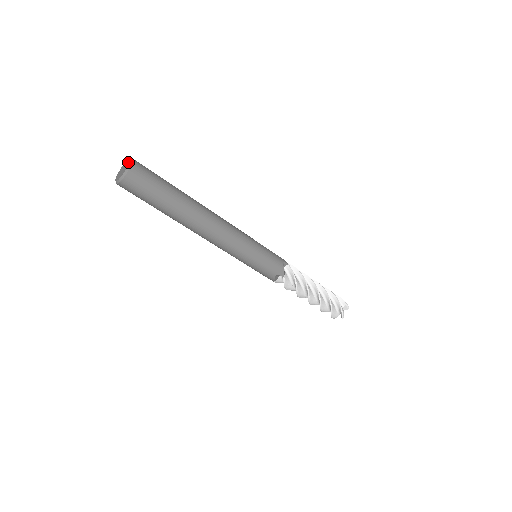
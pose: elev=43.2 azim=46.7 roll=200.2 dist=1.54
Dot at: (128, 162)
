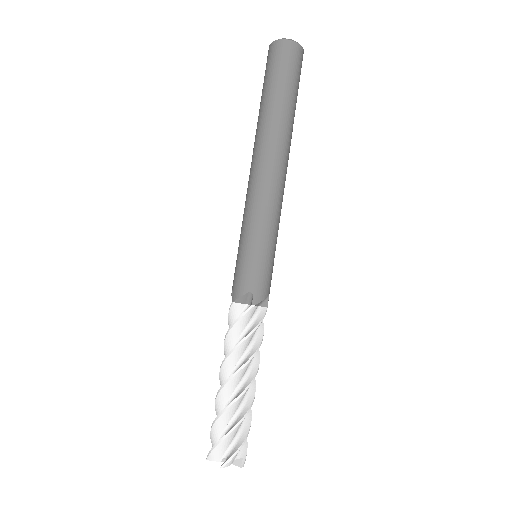
Dot at: occluded
